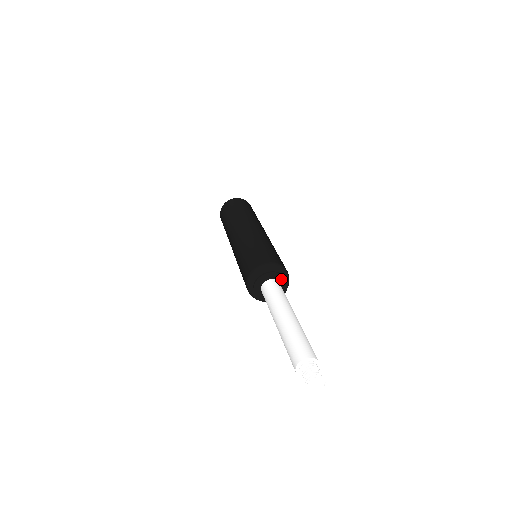
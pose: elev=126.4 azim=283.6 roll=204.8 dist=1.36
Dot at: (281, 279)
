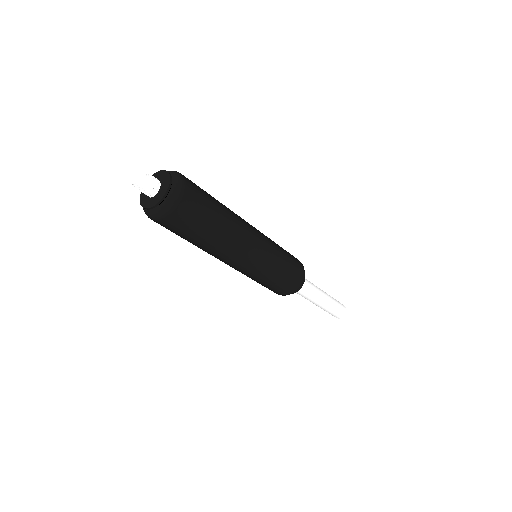
Dot at: occluded
